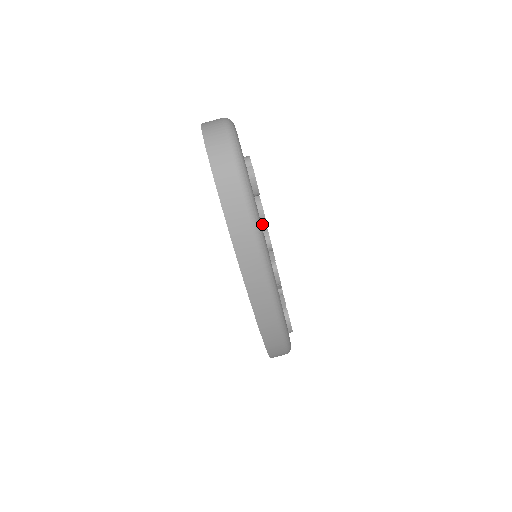
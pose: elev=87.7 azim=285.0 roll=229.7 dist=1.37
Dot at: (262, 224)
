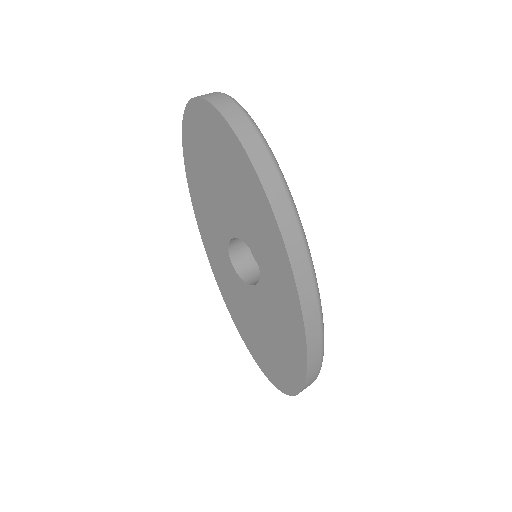
Dot at: occluded
